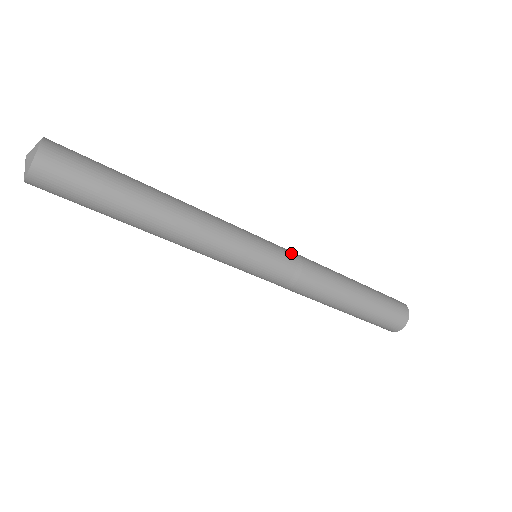
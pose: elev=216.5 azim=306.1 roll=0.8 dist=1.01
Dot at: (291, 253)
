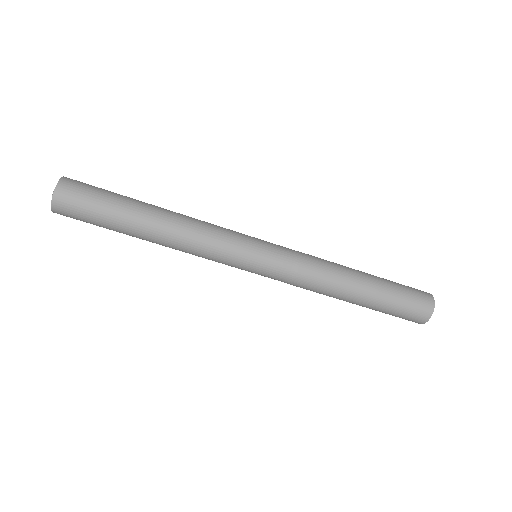
Dot at: (289, 251)
